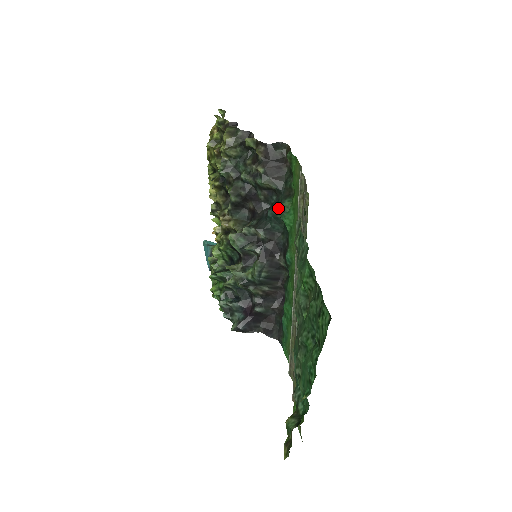
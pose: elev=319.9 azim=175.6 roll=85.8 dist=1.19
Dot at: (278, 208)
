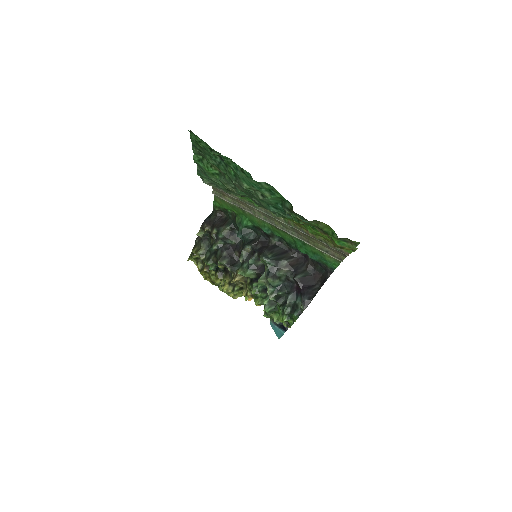
Dot at: (238, 228)
